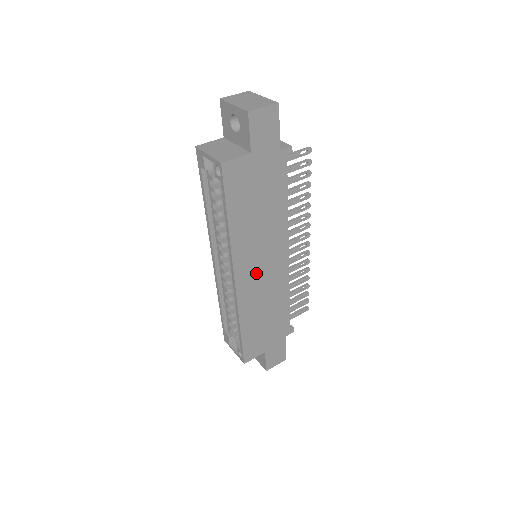
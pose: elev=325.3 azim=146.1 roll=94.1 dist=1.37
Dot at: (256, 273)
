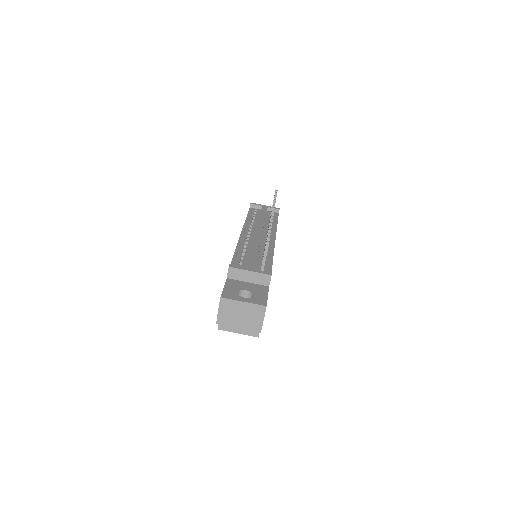
Dot at: occluded
